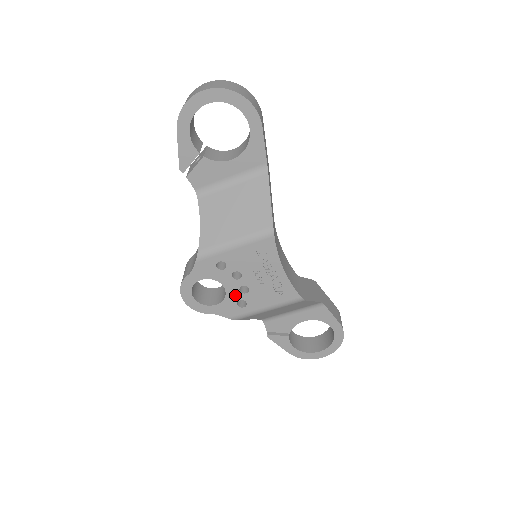
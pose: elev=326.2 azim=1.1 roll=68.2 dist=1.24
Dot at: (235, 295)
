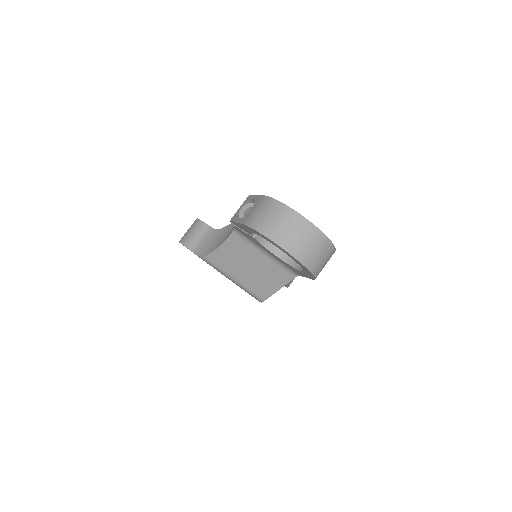
Dot at: occluded
